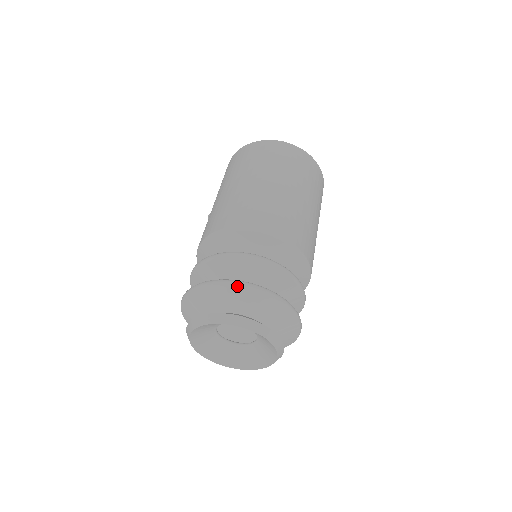
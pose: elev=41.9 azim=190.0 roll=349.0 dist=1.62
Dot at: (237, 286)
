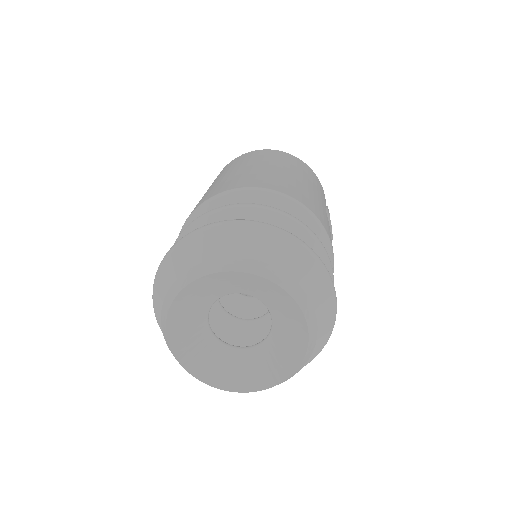
Dot at: (163, 262)
